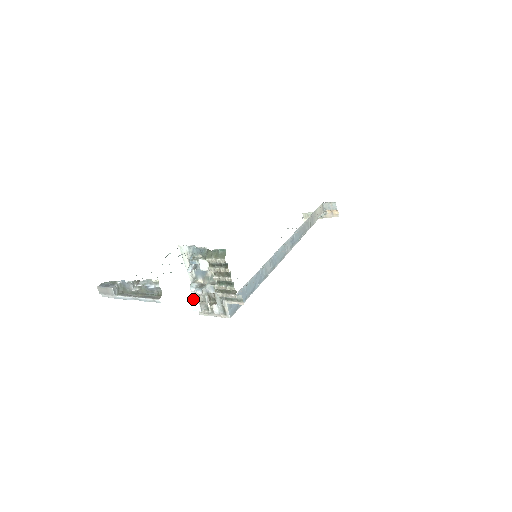
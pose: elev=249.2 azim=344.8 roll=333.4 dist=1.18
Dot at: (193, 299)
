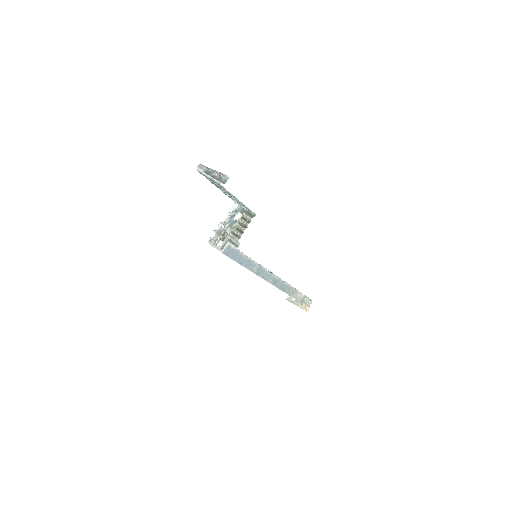
Dot at: (215, 230)
